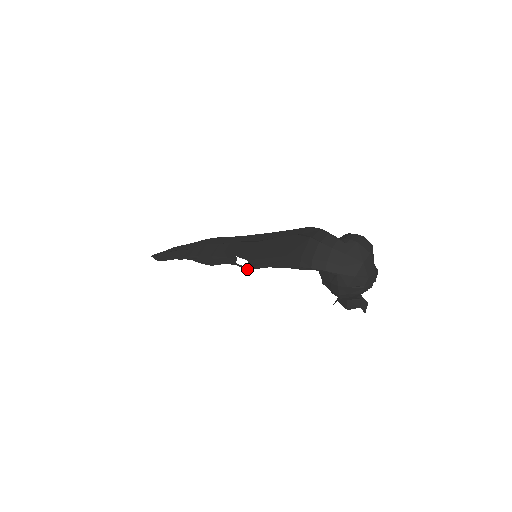
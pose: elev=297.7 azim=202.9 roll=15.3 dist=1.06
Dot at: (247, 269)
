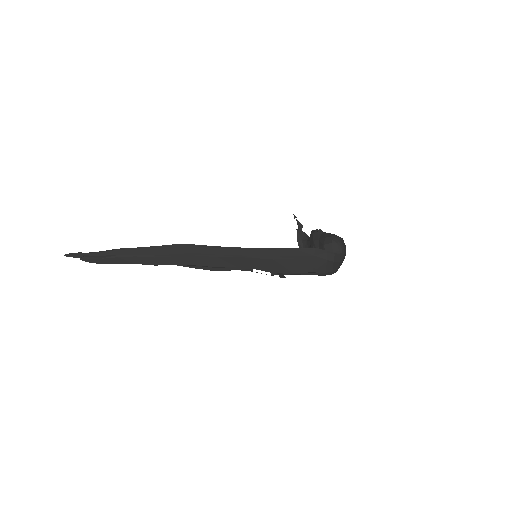
Dot at: occluded
